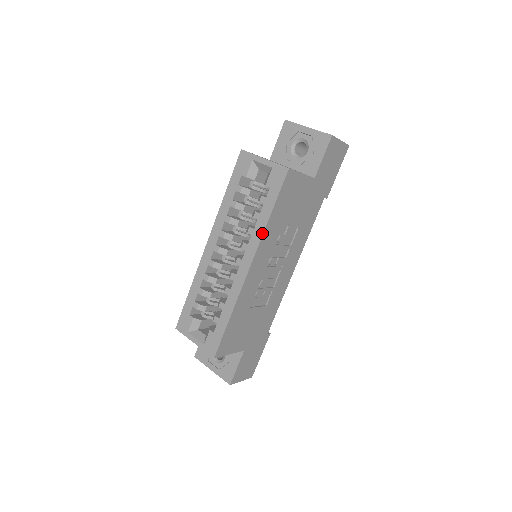
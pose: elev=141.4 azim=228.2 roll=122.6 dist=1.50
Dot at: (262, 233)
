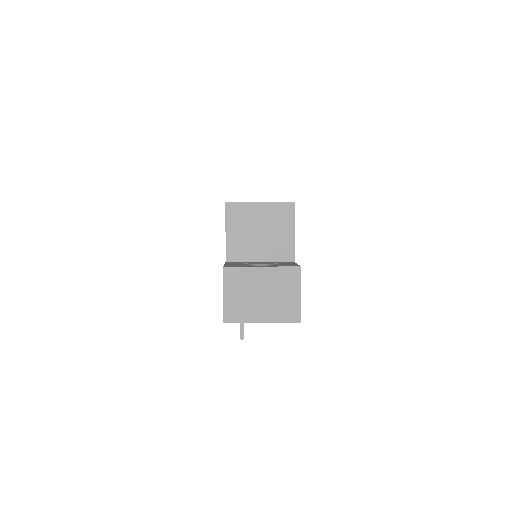
Dot at: occluded
